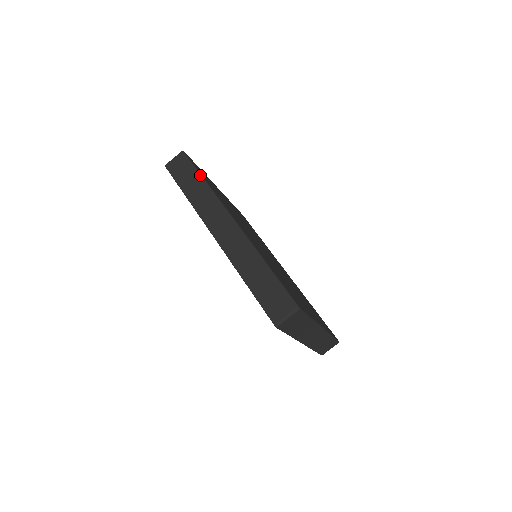
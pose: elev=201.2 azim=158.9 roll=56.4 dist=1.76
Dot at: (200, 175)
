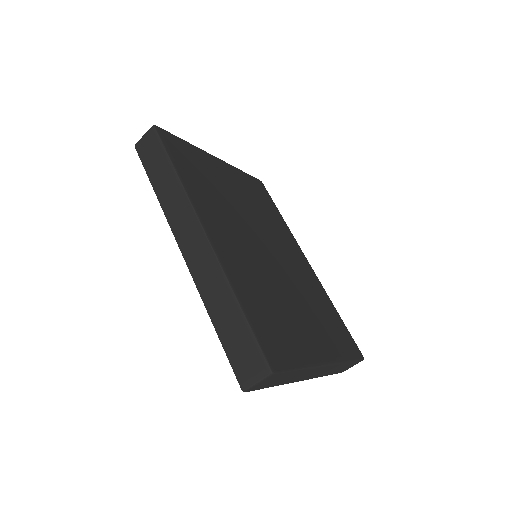
Dot at: (170, 163)
